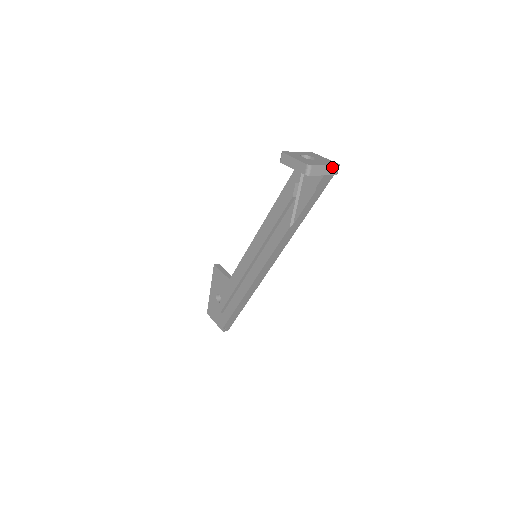
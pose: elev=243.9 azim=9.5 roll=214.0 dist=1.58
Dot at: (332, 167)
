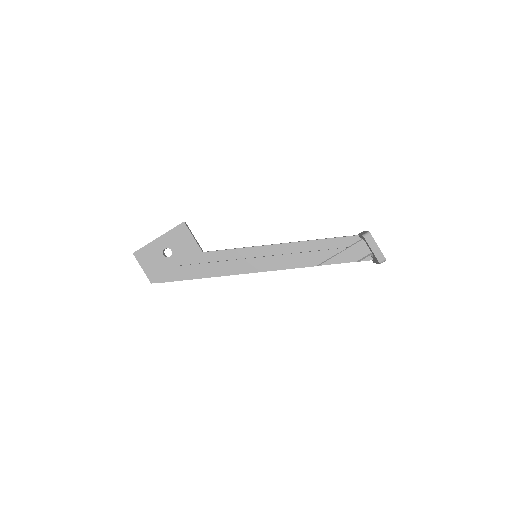
Dot at: occluded
